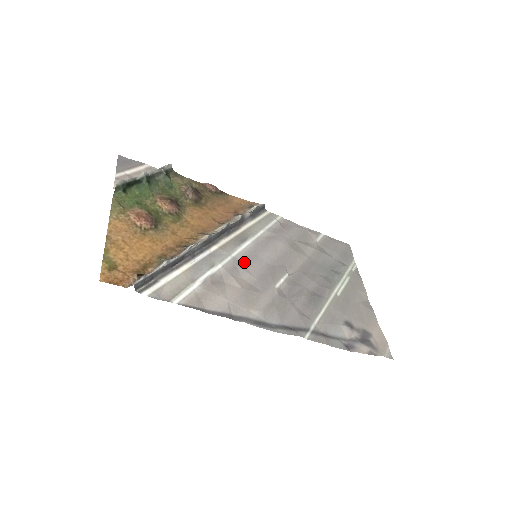
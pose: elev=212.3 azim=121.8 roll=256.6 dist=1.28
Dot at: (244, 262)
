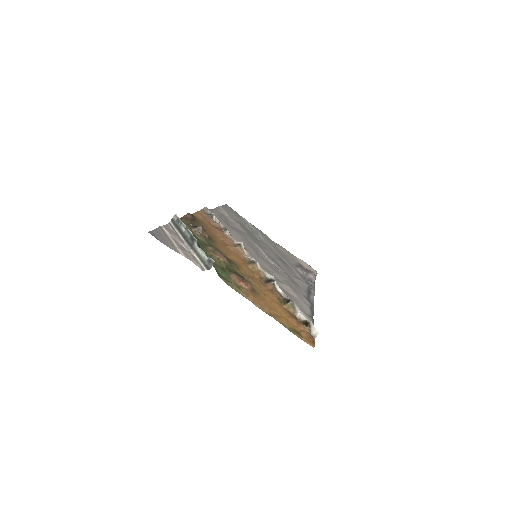
Dot at: (263, 266)
